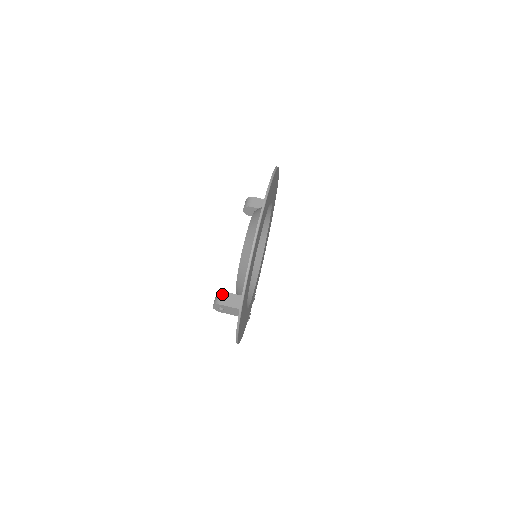
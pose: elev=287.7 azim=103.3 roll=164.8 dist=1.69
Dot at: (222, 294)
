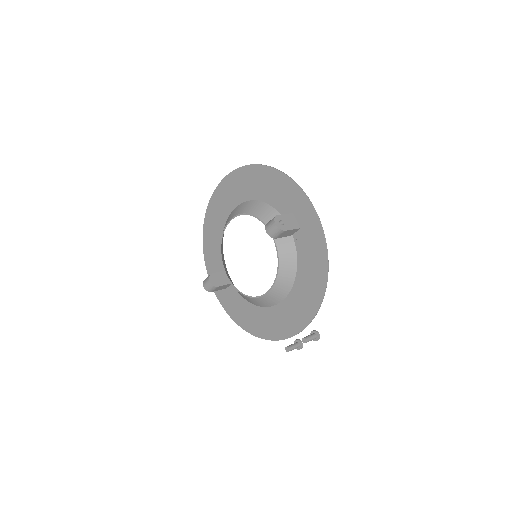
Dot at: (269, 221)
